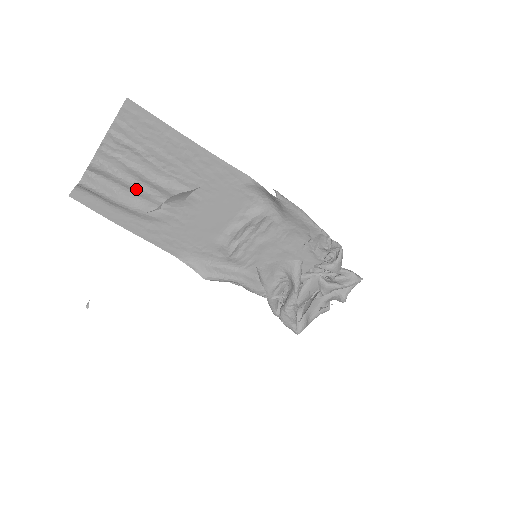
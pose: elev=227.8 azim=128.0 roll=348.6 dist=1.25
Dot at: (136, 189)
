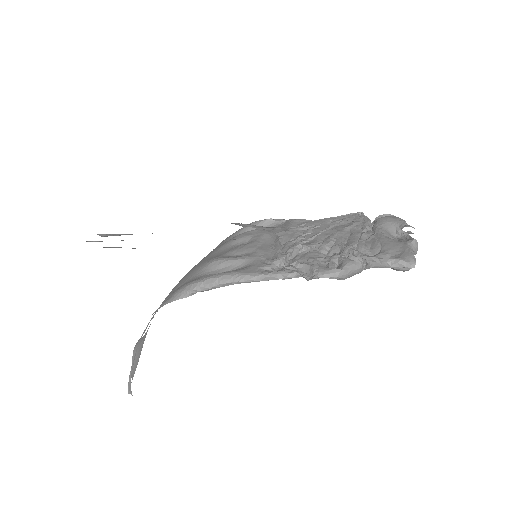
Dot at: occluded
